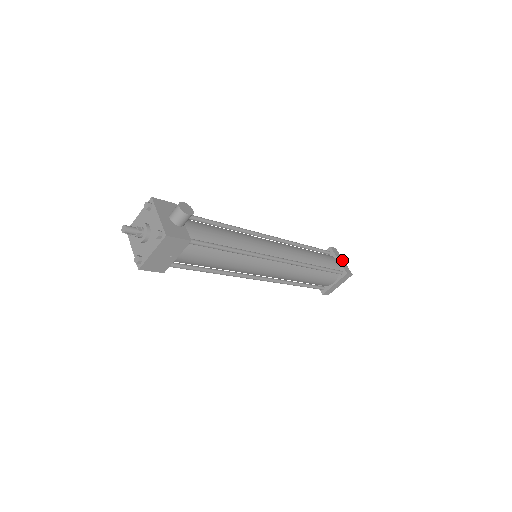
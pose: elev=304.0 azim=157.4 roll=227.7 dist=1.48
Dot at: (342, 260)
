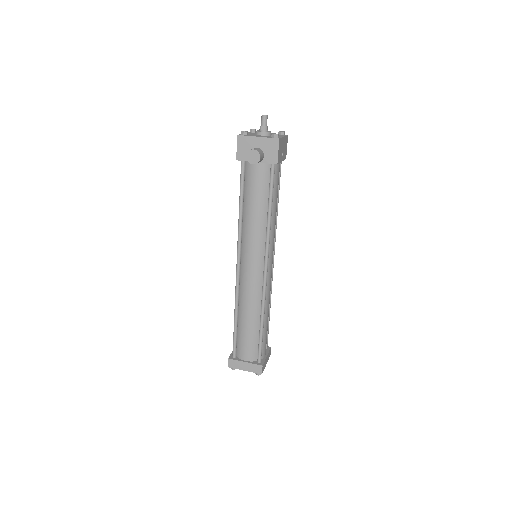
Dot at: occluded
